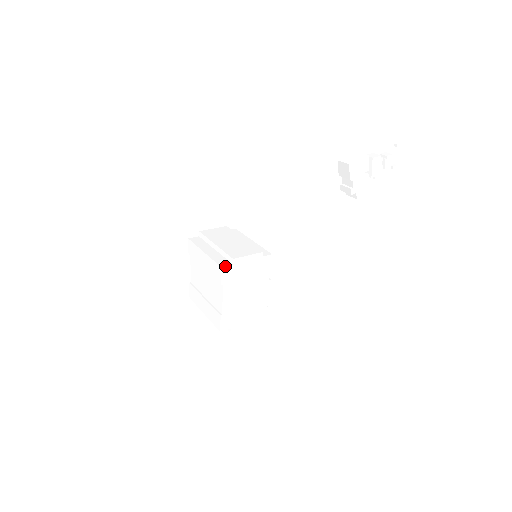
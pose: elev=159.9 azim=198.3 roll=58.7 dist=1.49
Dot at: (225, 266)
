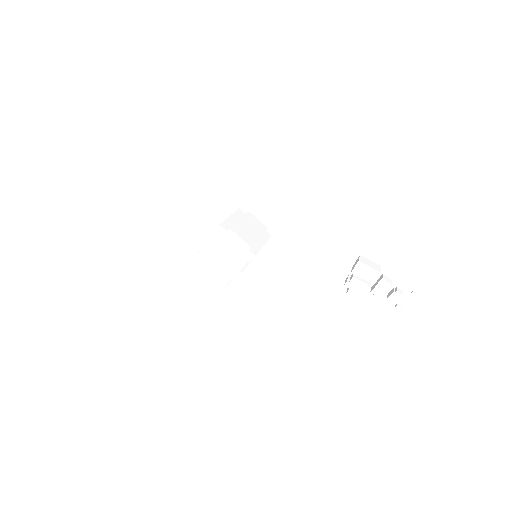
Dot at: (222, 227)
